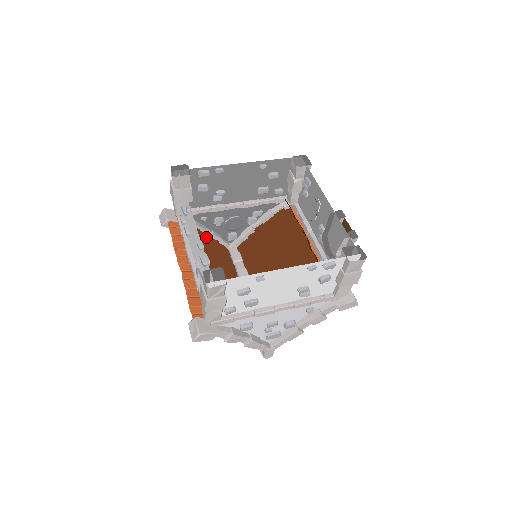
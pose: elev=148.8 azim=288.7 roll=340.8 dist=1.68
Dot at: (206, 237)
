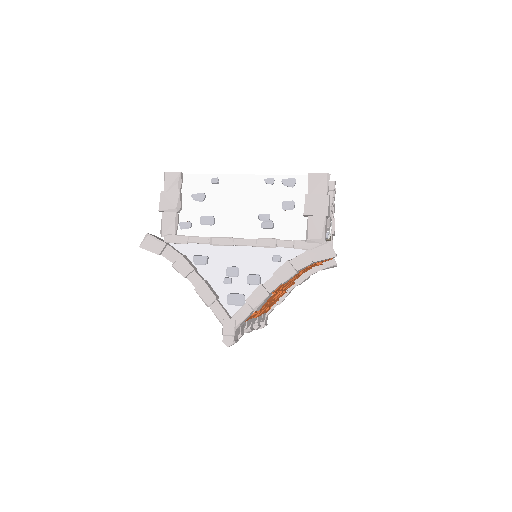
Dot at: occluded
